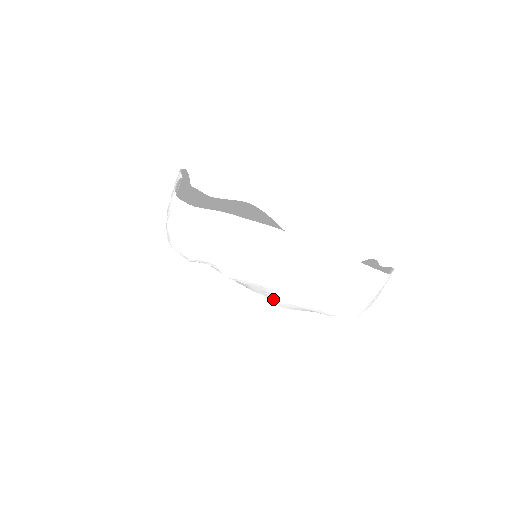
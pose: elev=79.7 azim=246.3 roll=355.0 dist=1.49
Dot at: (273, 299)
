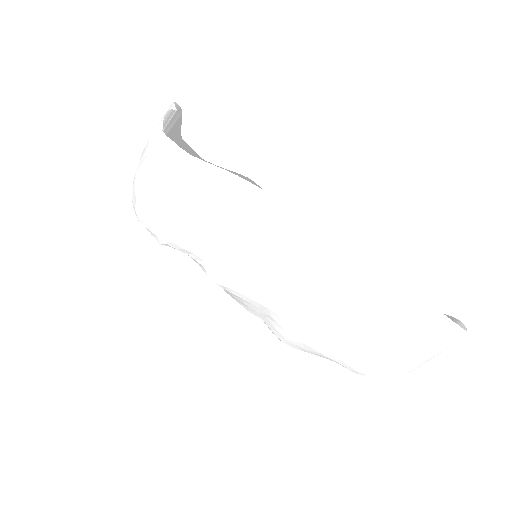
Dot at: (276, 329)
